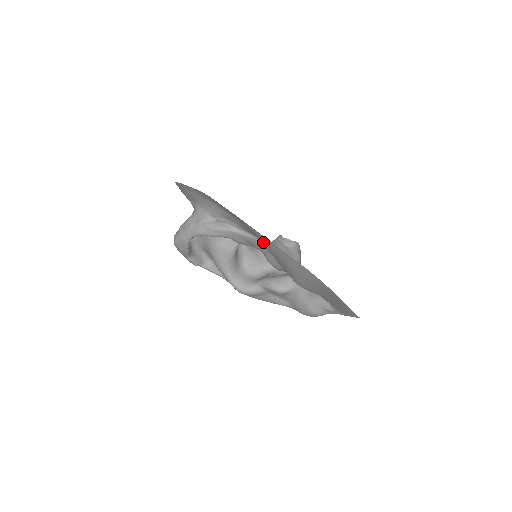
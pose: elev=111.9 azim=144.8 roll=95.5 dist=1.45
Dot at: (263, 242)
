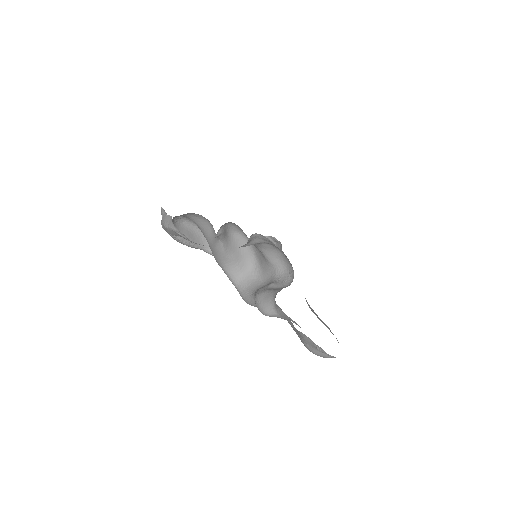
Dot at: occluded
